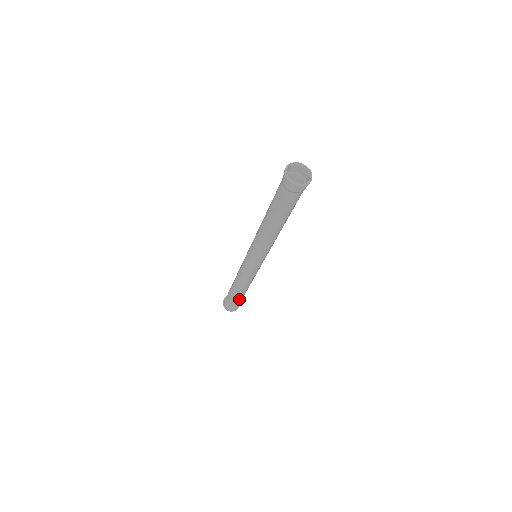
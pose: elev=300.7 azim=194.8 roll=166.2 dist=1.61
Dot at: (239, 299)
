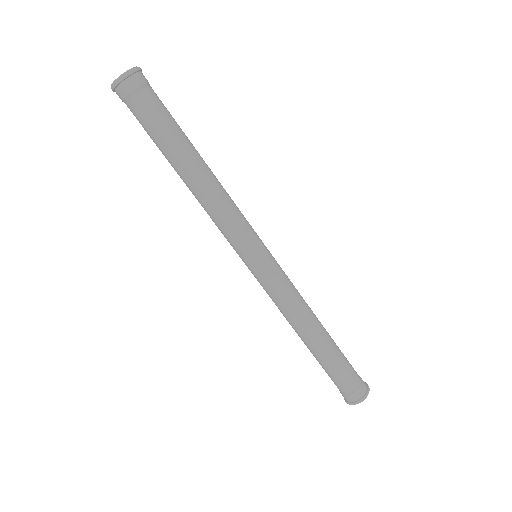
Dot at: (339, 359)
